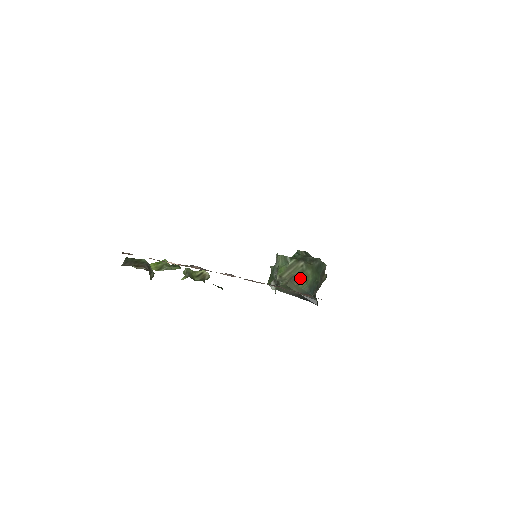
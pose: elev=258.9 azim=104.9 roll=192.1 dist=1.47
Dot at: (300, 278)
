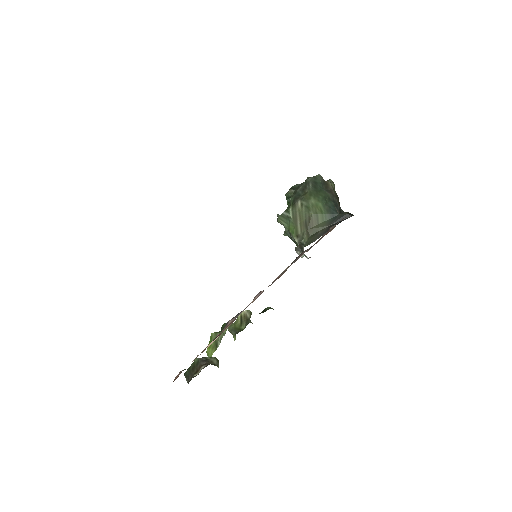
Dot at: (312, 216)
